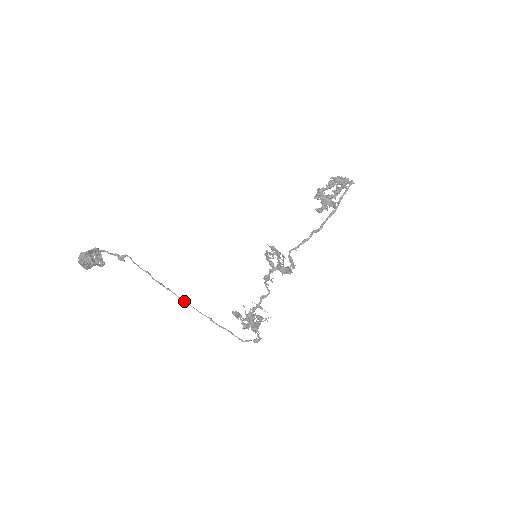
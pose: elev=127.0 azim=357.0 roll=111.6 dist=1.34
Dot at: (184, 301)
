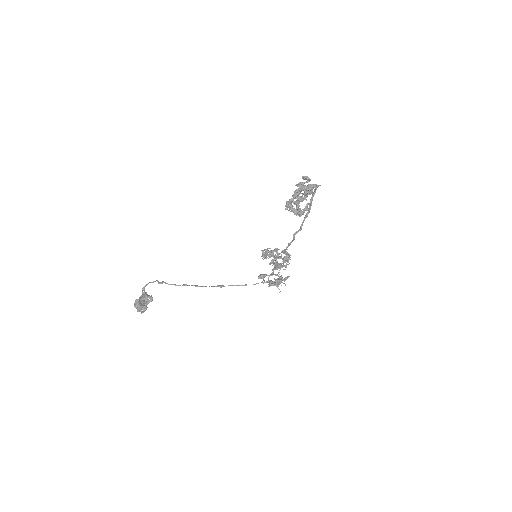
Dot at: occluded
